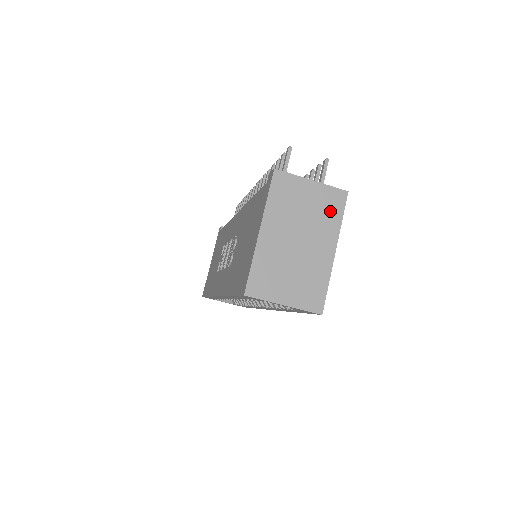
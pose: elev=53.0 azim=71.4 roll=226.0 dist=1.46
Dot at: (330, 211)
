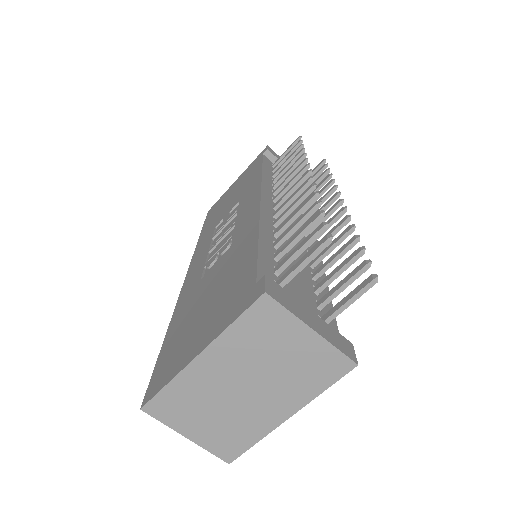
Dot at: (314, 375)
